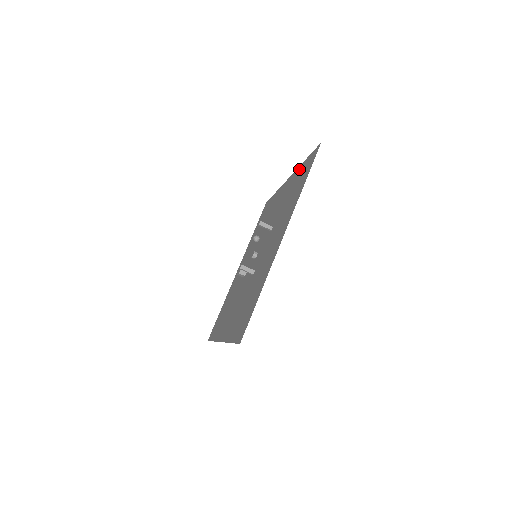
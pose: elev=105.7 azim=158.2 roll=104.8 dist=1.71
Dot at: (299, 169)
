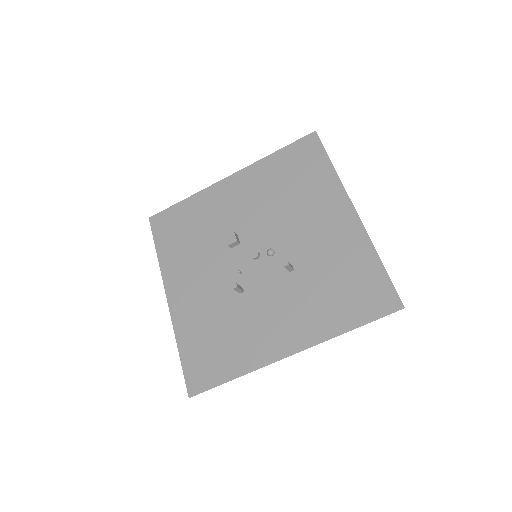
Dot at: (368, 254)
